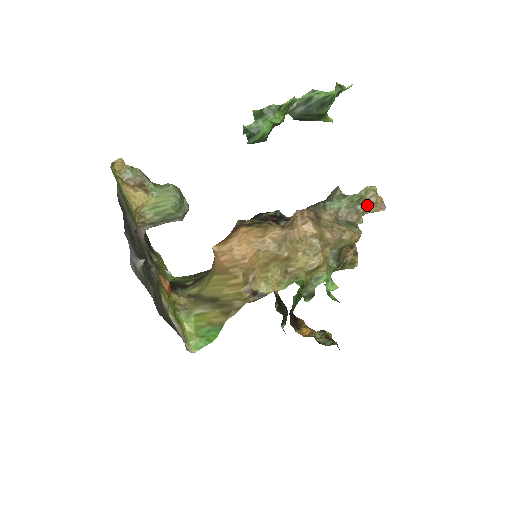
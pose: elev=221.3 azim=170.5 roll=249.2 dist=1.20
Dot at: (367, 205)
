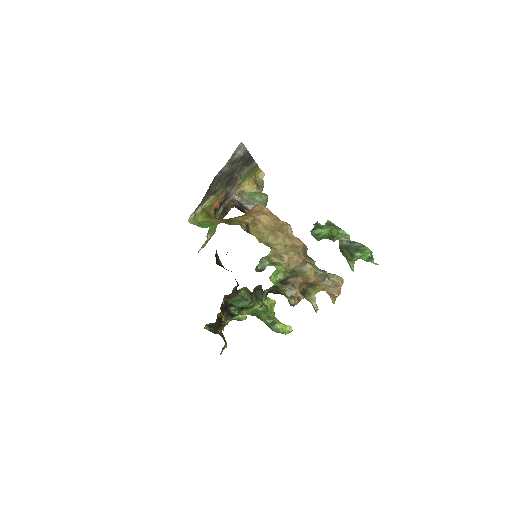
Dot at: (331, 284)
